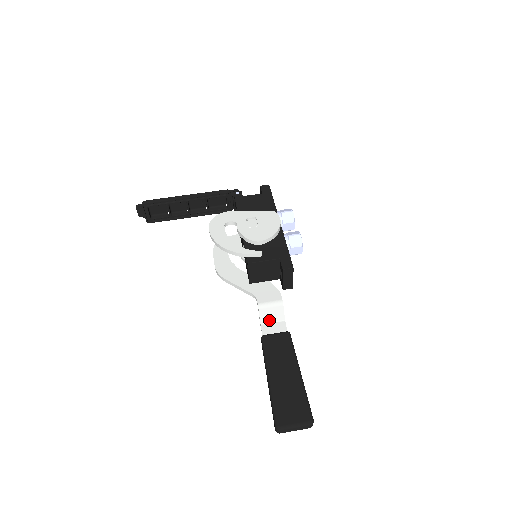
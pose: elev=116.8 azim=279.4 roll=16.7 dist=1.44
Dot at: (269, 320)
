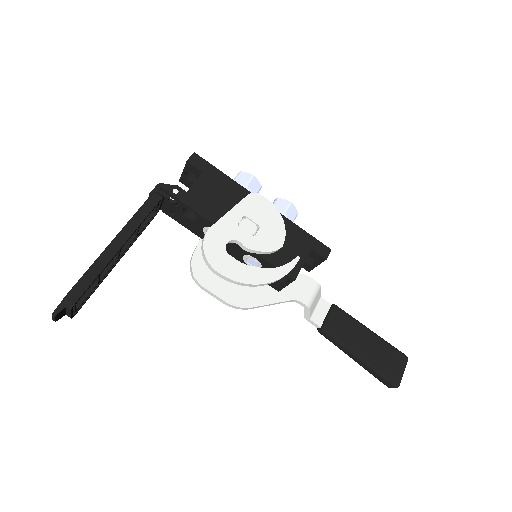
Dot at: (314, 309)
